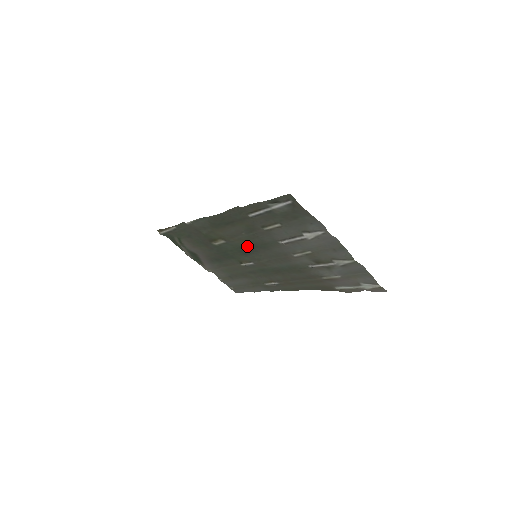
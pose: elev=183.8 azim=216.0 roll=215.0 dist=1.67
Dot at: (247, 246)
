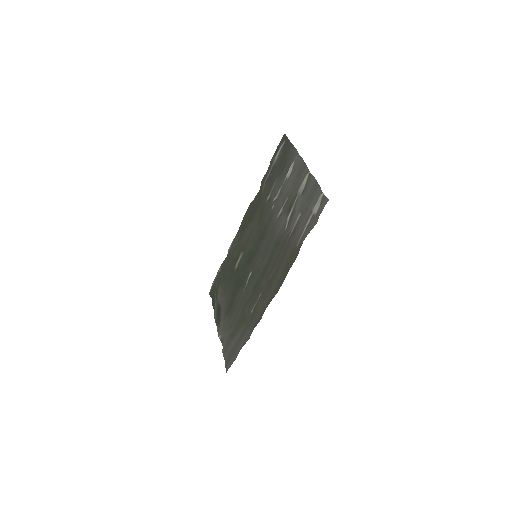
Dot at: (254, 247)
